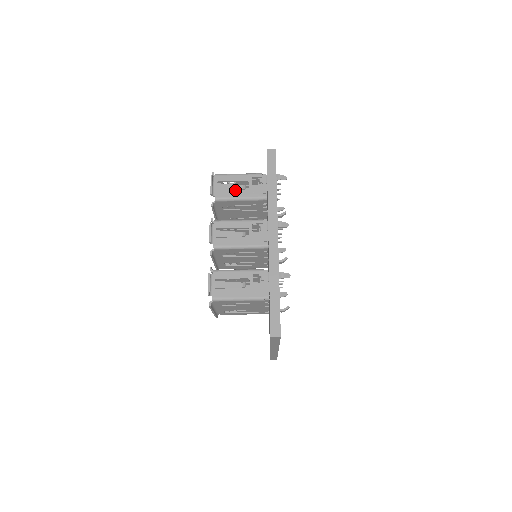
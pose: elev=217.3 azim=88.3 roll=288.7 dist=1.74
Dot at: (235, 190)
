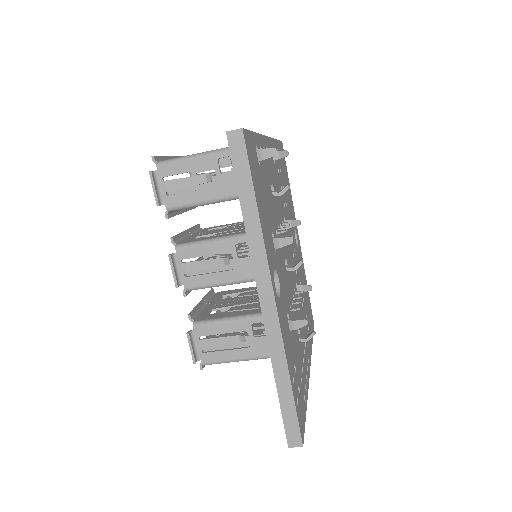
Dot at: (196, 184)
